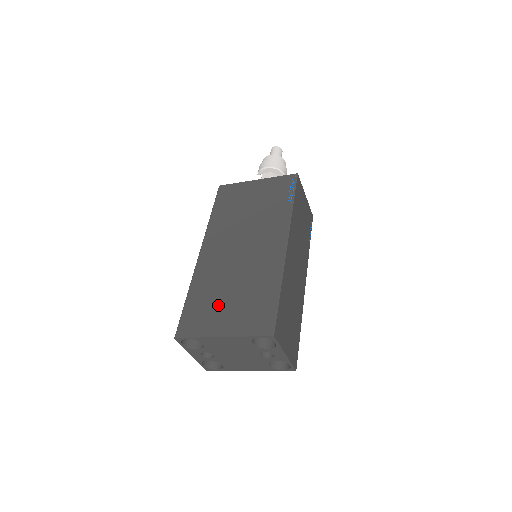
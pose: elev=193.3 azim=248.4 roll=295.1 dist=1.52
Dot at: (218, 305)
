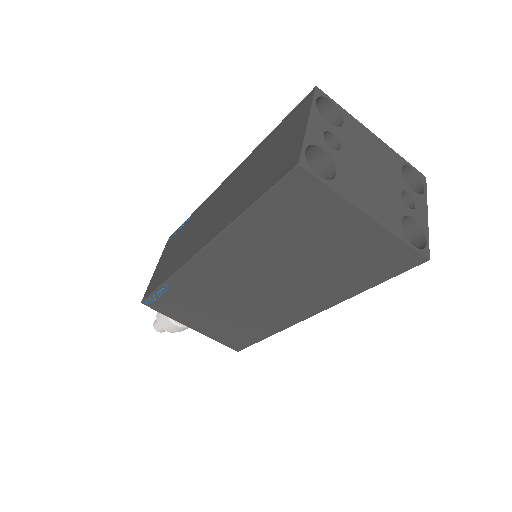
Dot at: occluded
